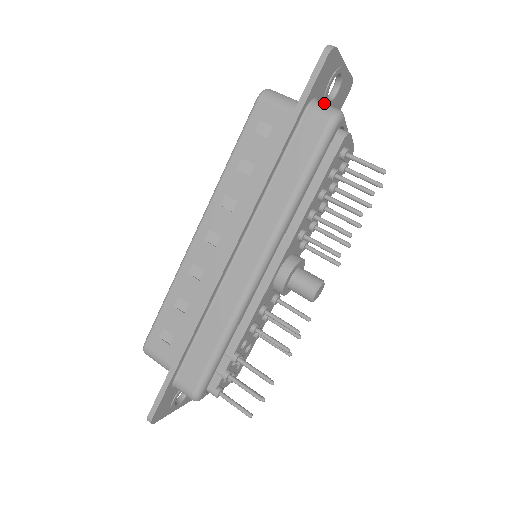
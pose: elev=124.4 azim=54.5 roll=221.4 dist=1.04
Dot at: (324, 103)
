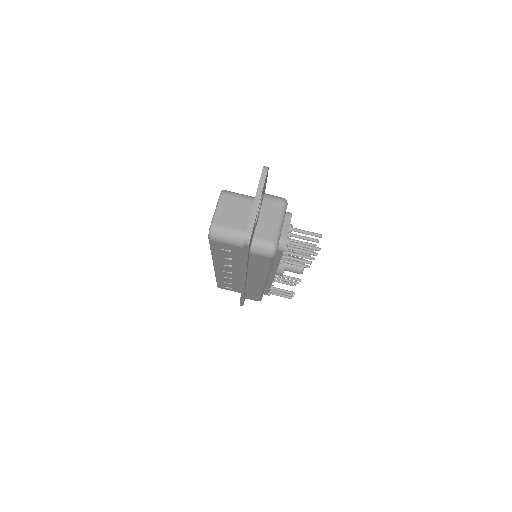
Dot at: (259, 243)
